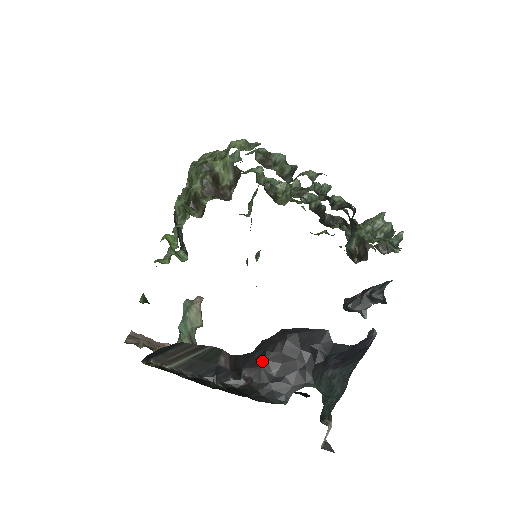
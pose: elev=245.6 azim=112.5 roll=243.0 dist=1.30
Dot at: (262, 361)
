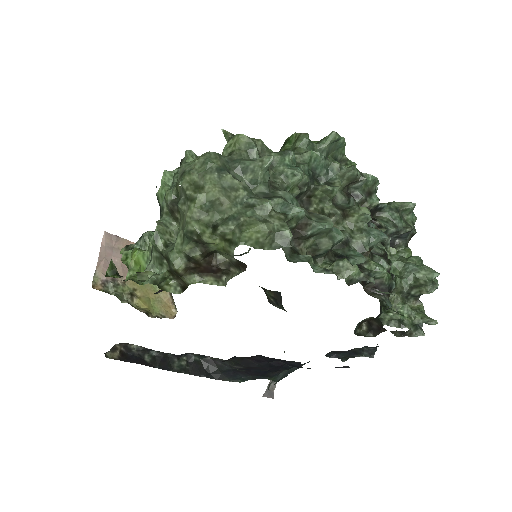
Dot at: (228, 360)
